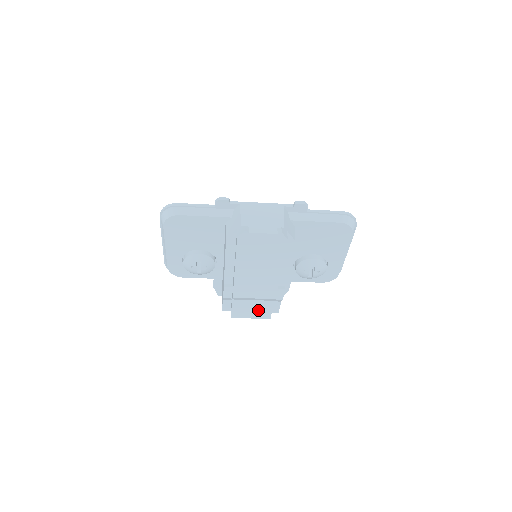
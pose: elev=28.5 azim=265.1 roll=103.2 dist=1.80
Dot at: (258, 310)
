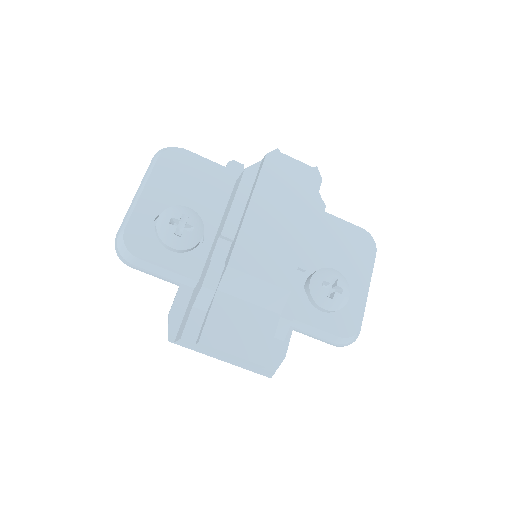
Dot at: (250, 334)
